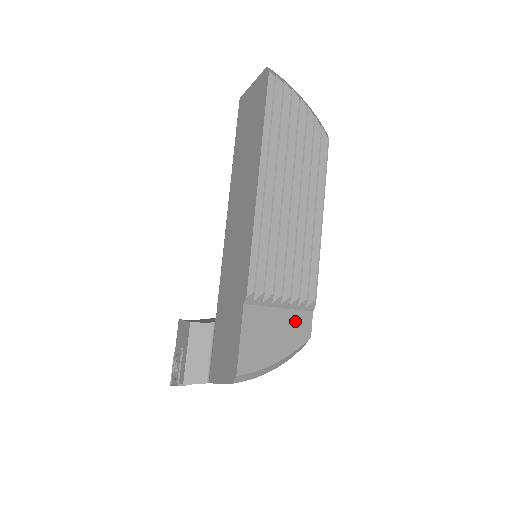
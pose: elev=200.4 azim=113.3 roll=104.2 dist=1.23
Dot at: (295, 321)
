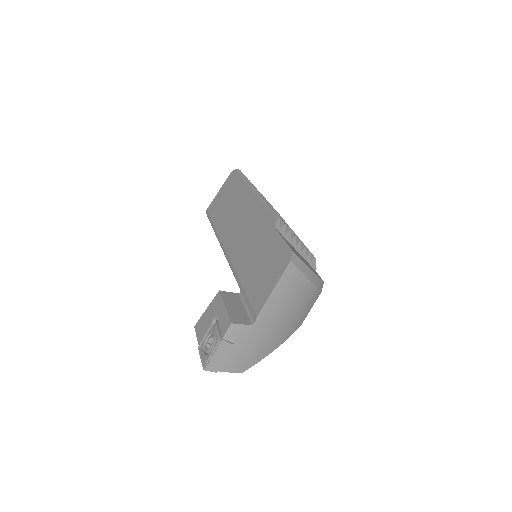
Dot at: (309, 265)
